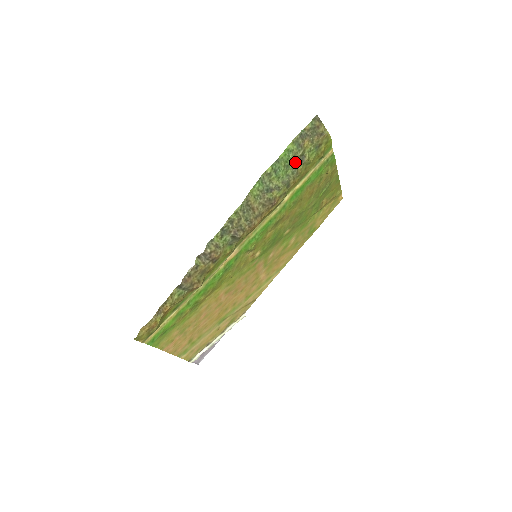
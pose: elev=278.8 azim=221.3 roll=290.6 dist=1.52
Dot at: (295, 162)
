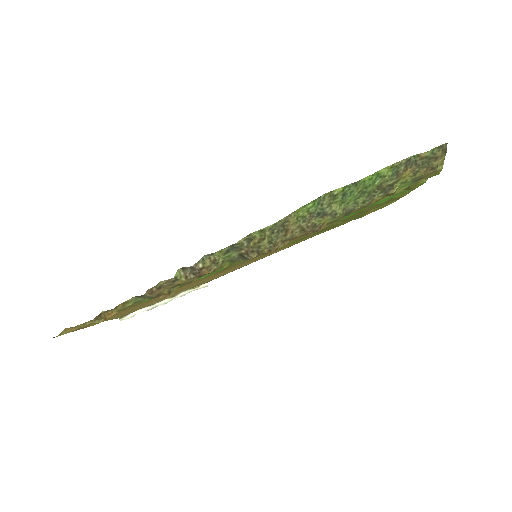
Dot at: (376, 191)
